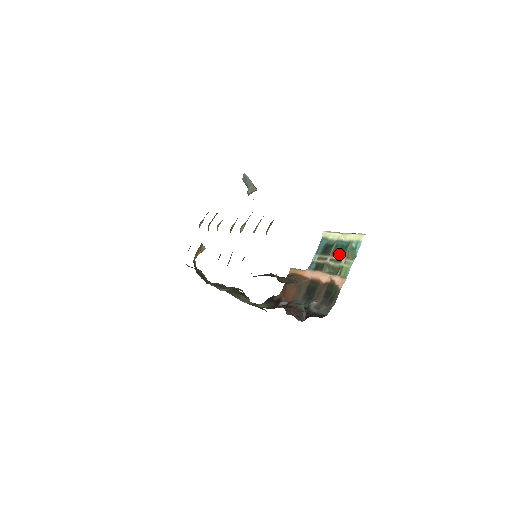
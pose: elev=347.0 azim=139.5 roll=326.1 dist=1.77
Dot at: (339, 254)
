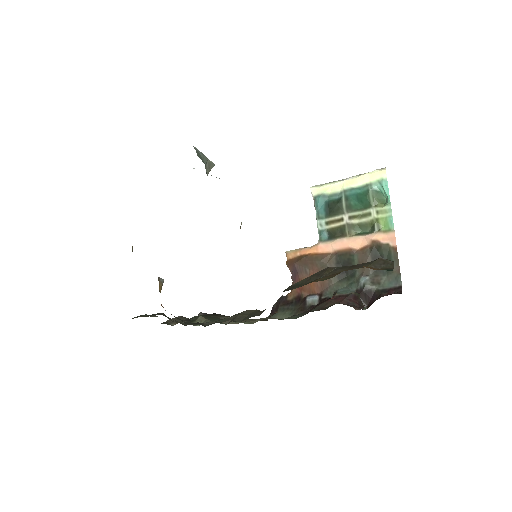
Dot at: (359, 206)
